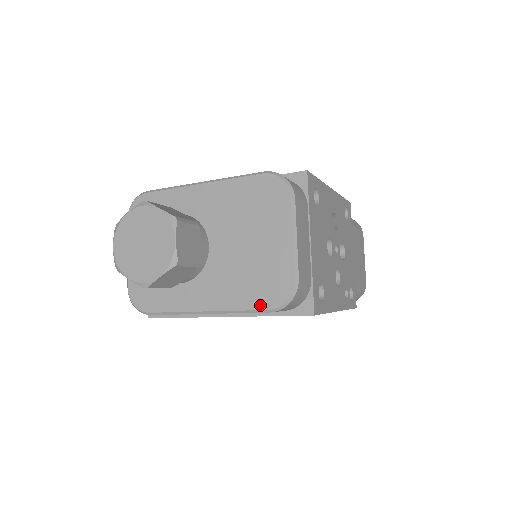
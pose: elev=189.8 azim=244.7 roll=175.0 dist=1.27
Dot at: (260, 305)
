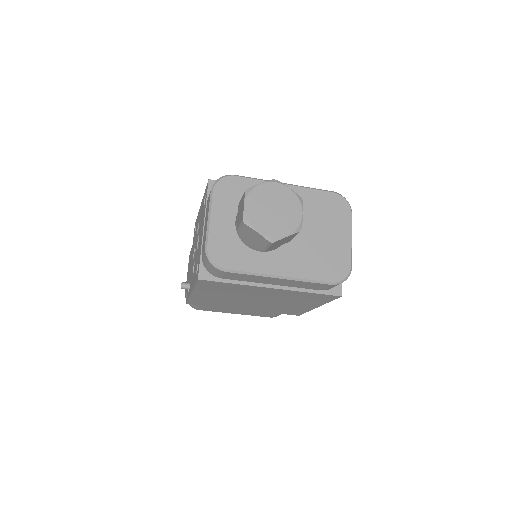
Dot at: (326, 278)
